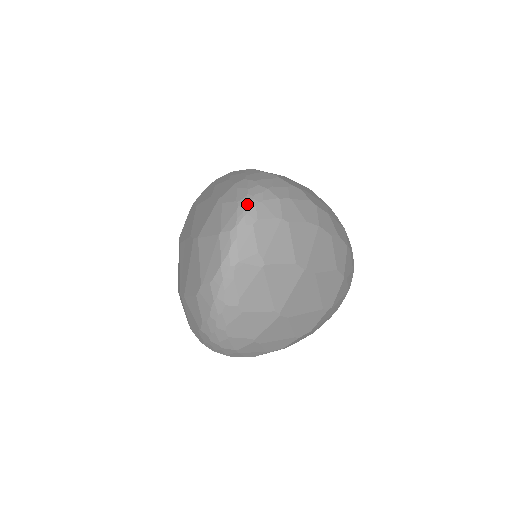
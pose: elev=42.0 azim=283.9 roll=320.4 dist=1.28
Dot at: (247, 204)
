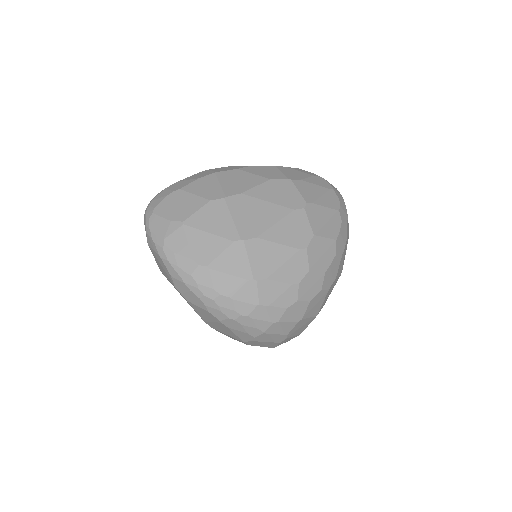
Dot at: (145, 211)
